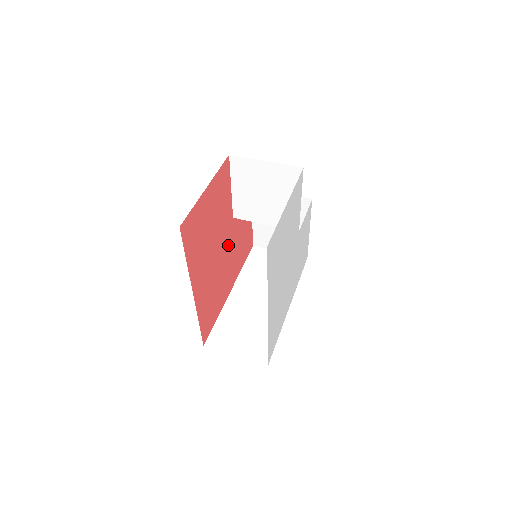
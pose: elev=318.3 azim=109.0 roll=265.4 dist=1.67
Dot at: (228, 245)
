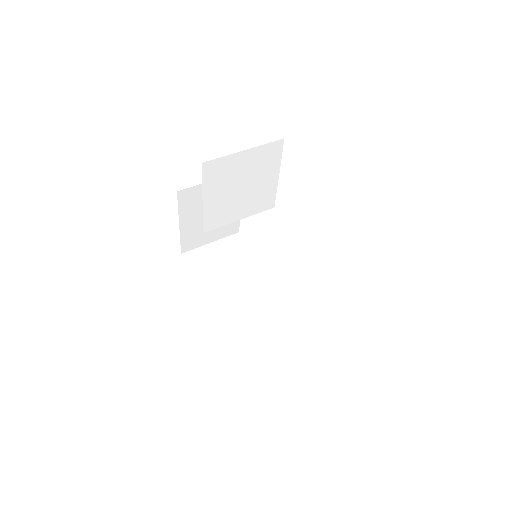
Dot at: occluded
